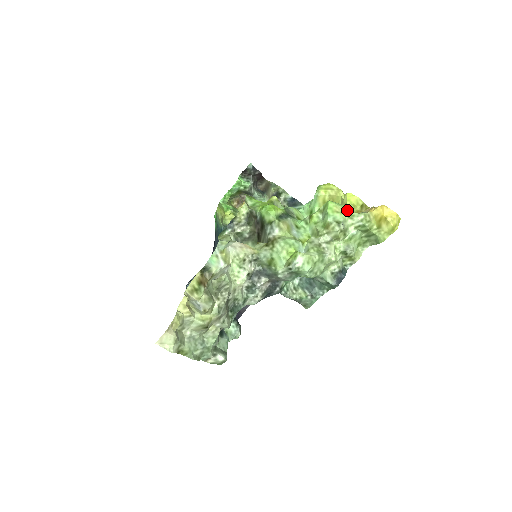
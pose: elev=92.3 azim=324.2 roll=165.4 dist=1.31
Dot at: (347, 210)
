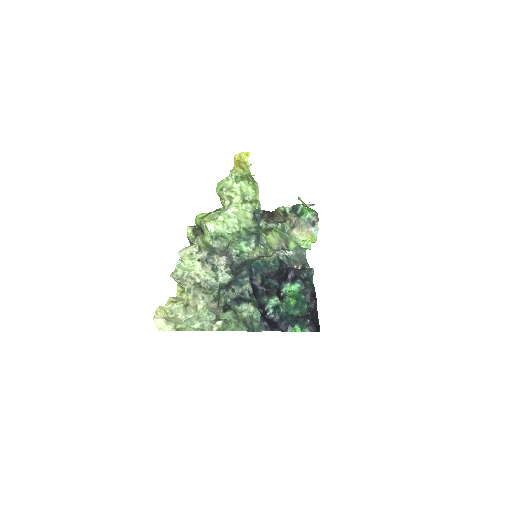
Dot at: (225, 178)
